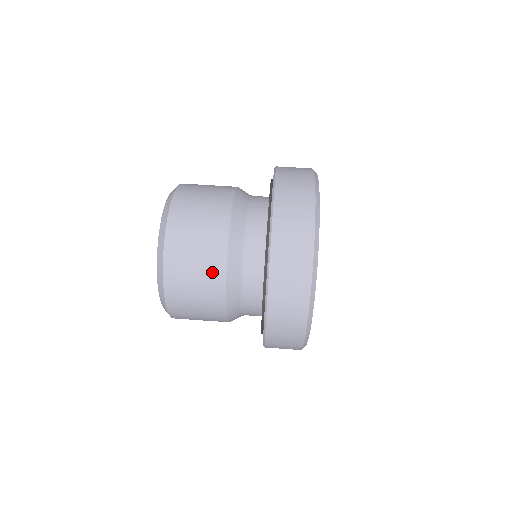
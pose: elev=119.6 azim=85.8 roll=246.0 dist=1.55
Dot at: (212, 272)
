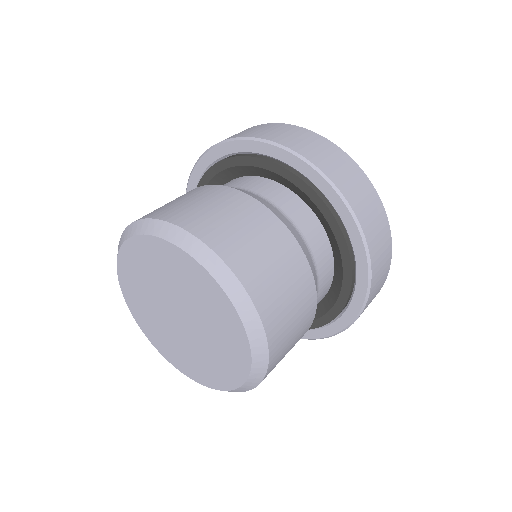
Dot at: (225, 197)
